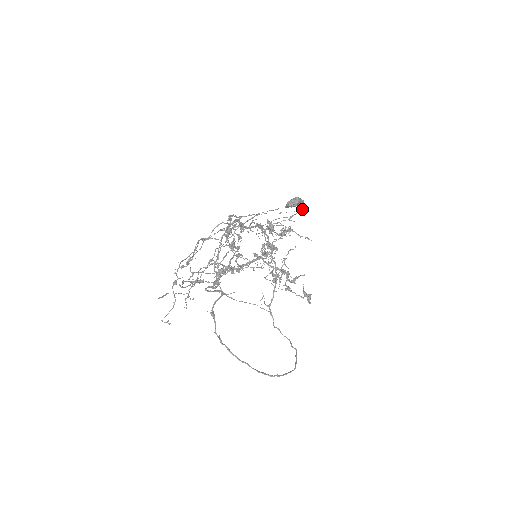
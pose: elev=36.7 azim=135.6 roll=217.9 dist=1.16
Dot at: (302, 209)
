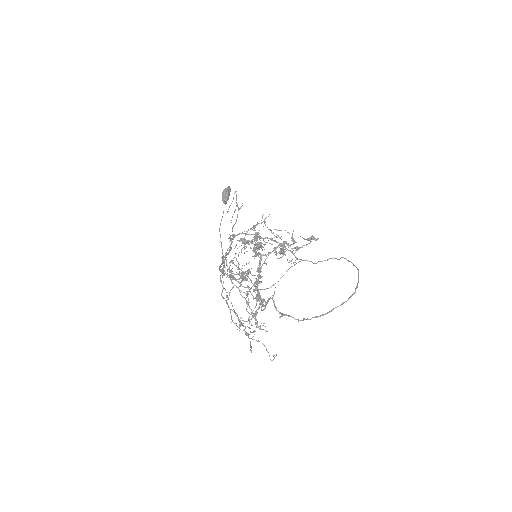
Dot at: (235, 192)
